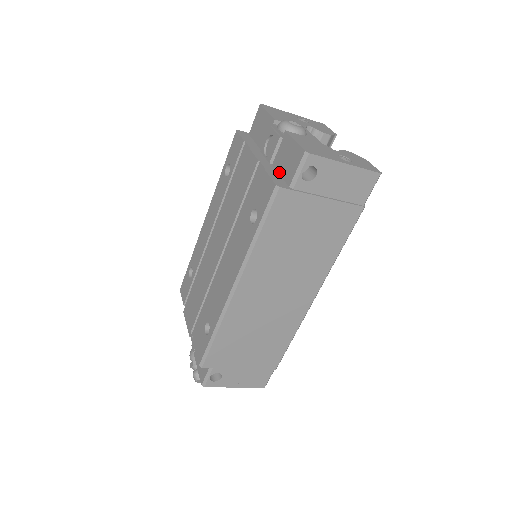
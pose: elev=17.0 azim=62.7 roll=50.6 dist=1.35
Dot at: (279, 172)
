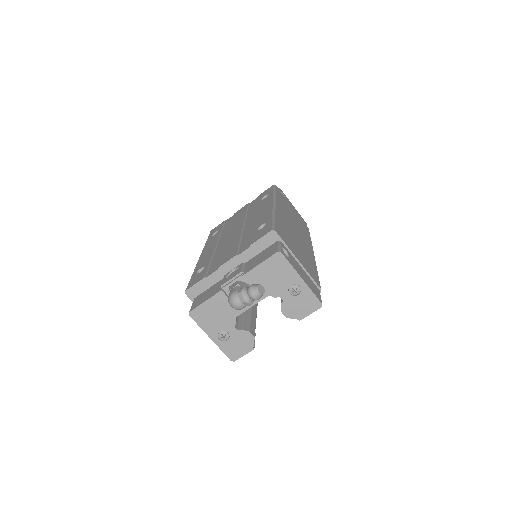
Dot at: occluded
